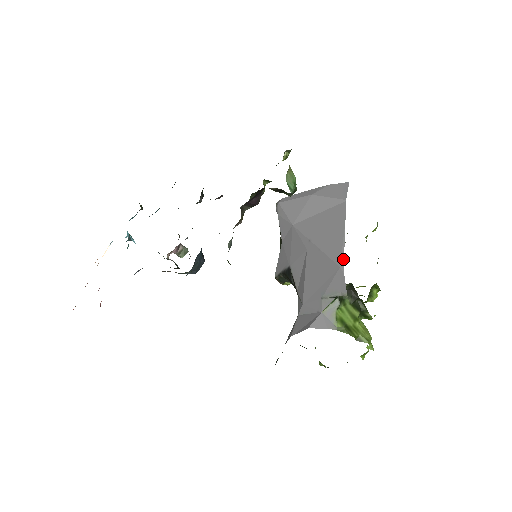
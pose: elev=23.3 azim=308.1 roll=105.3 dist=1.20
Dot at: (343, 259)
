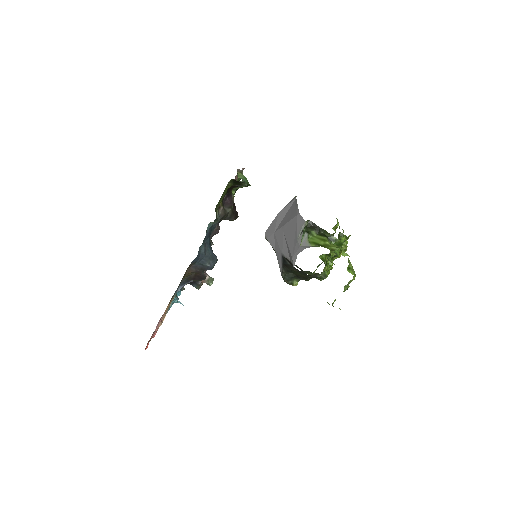
Dot at: (298, 211)
